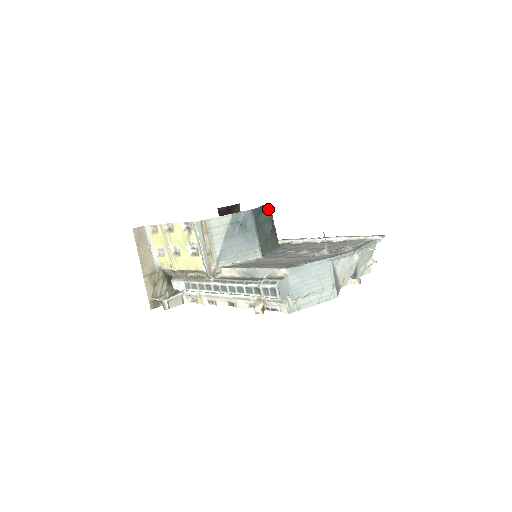
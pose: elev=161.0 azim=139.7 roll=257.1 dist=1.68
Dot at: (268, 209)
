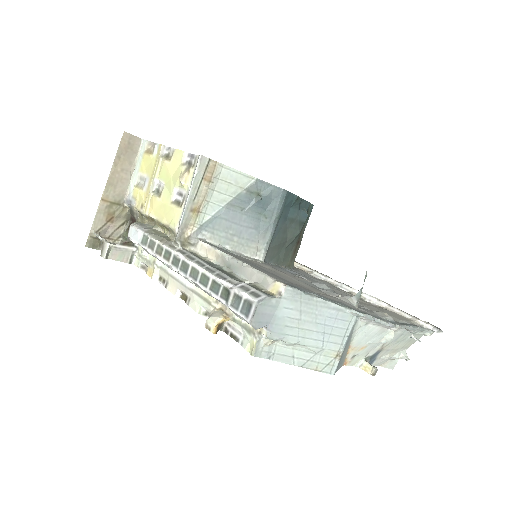
Dot at: (307, 210)
